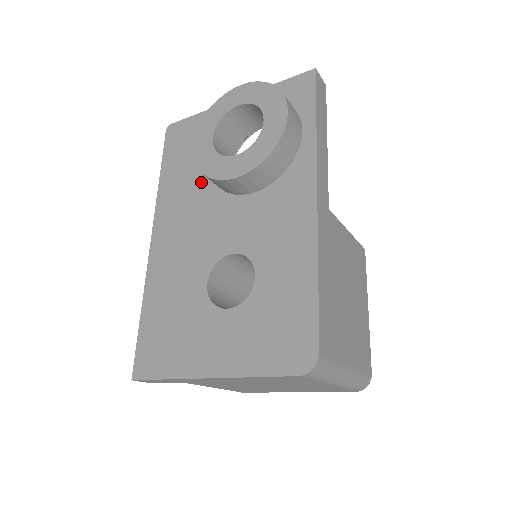
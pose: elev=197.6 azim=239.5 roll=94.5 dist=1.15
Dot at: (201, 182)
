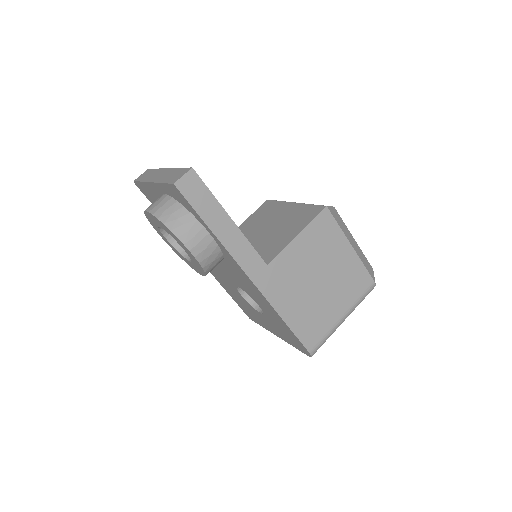
Dot at: occluded
